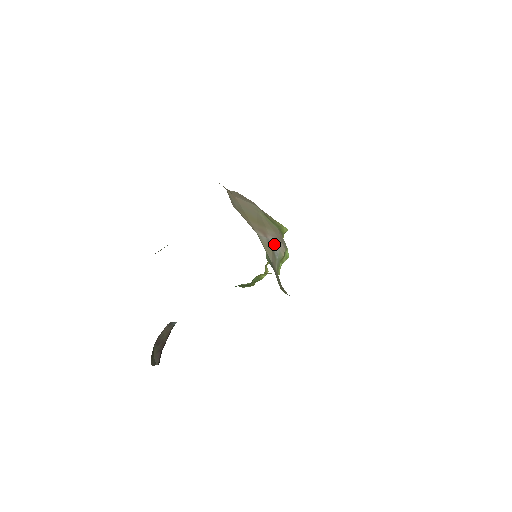
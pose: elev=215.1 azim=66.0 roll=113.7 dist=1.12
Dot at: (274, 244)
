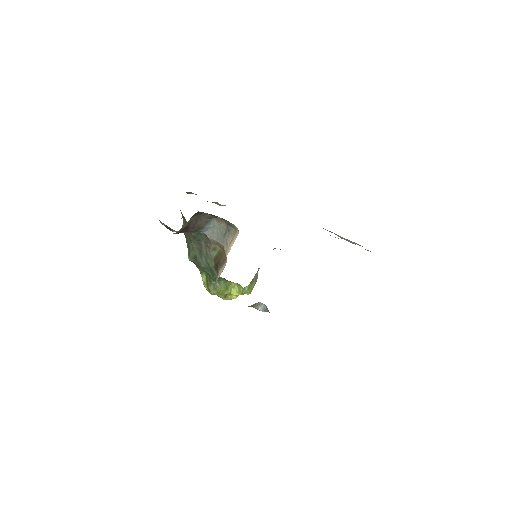
Dot at: occluded
